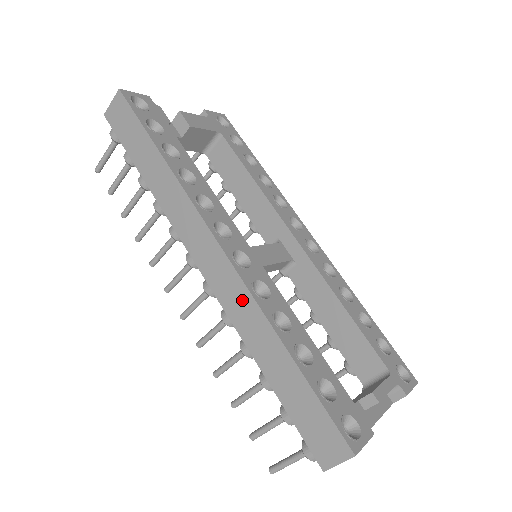
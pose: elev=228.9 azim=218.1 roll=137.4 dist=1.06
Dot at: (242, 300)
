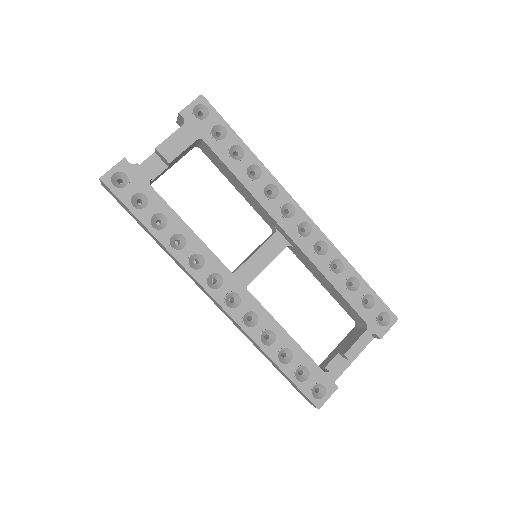
Dot at: occluded
